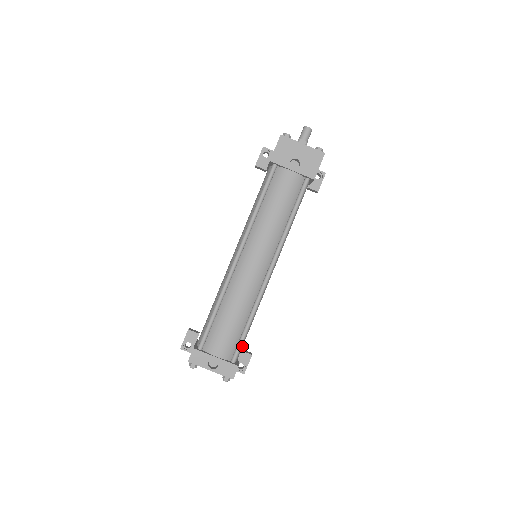
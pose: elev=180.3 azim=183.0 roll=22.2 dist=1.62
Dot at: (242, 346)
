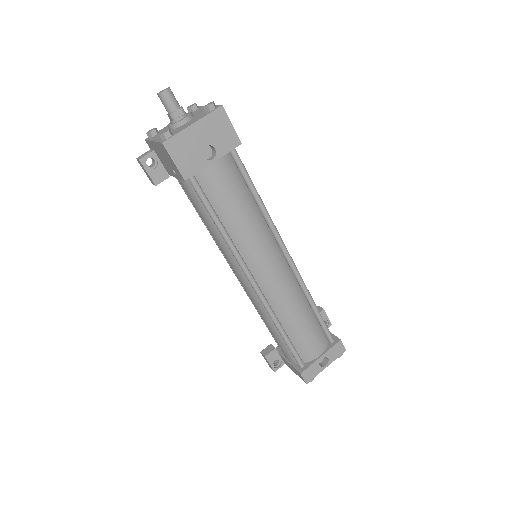
Dot at: occluded
